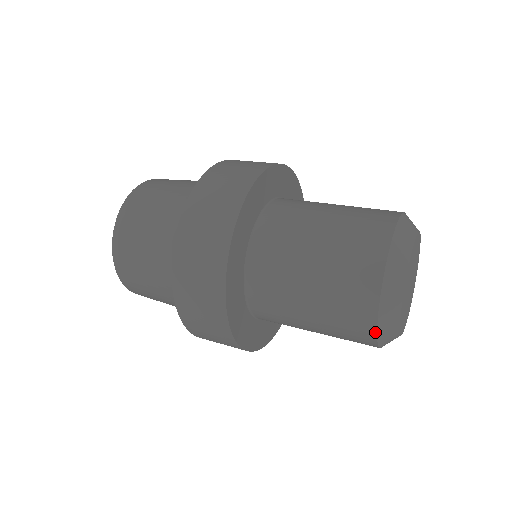
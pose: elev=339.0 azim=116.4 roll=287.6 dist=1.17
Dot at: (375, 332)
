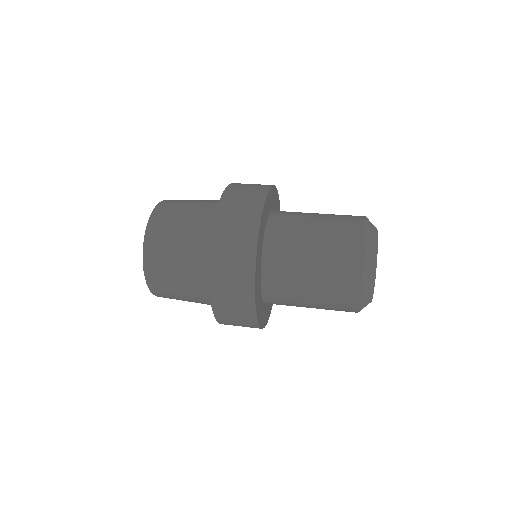
Dot at: (359, 299)
